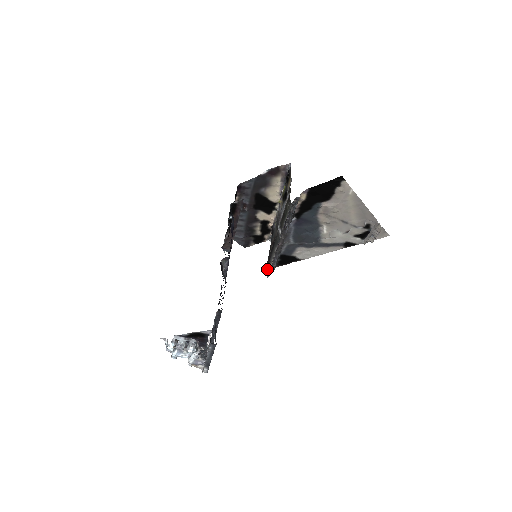
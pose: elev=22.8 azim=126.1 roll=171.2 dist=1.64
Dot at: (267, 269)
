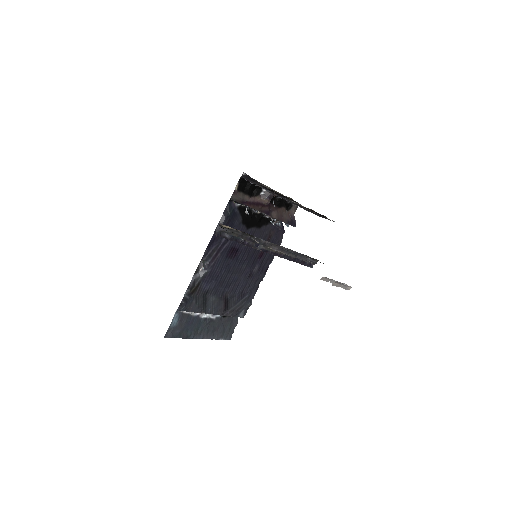
Dot at: occluded
